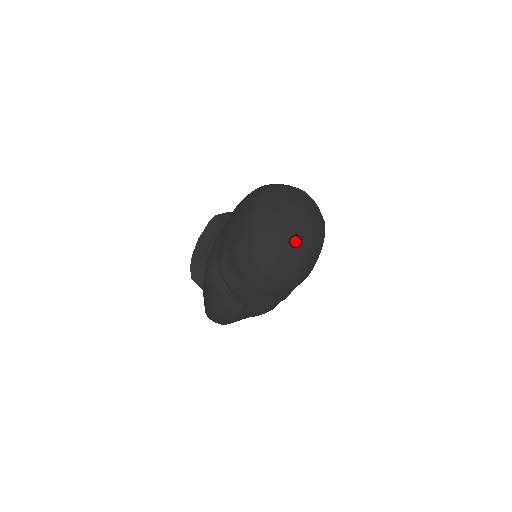
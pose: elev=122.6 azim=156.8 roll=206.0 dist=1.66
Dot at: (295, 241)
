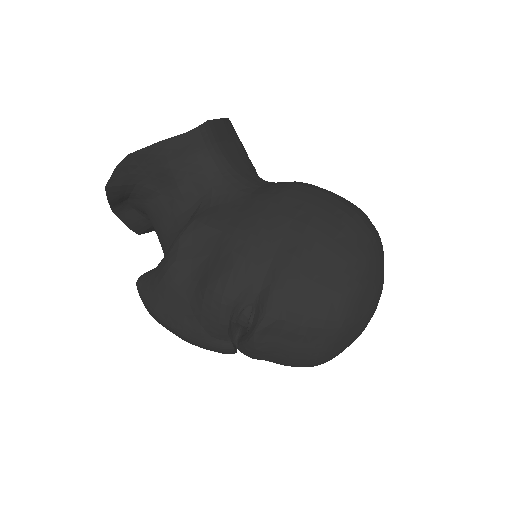
Dot at: occluded
